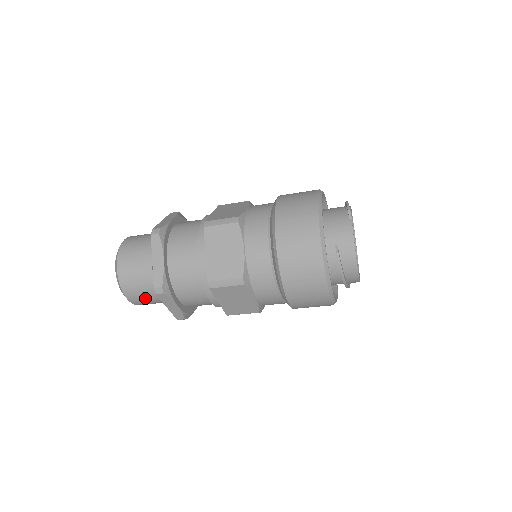
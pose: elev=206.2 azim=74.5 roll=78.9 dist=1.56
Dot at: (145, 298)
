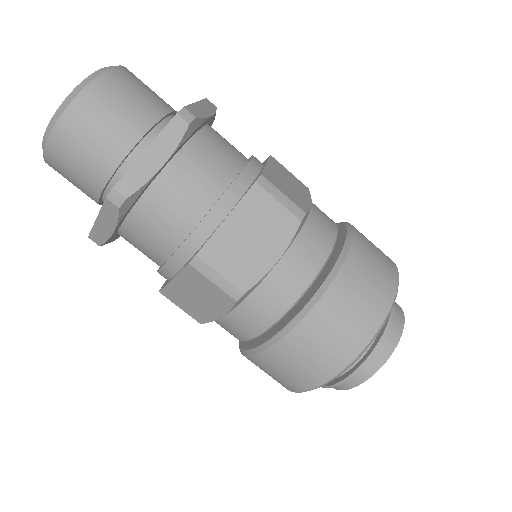
Dot at: (106, 121)
